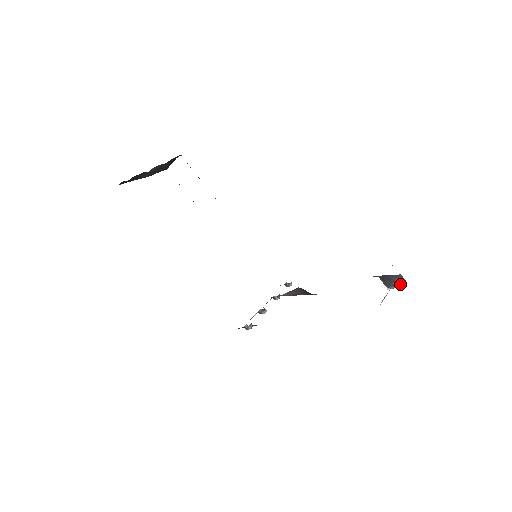
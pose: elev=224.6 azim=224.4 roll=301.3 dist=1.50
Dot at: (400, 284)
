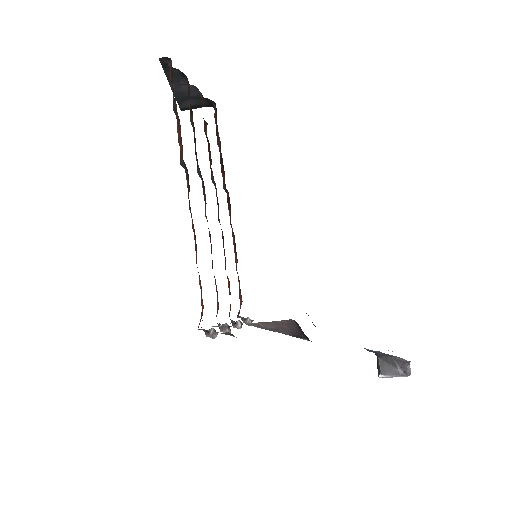
Dot at: (401, 374)
